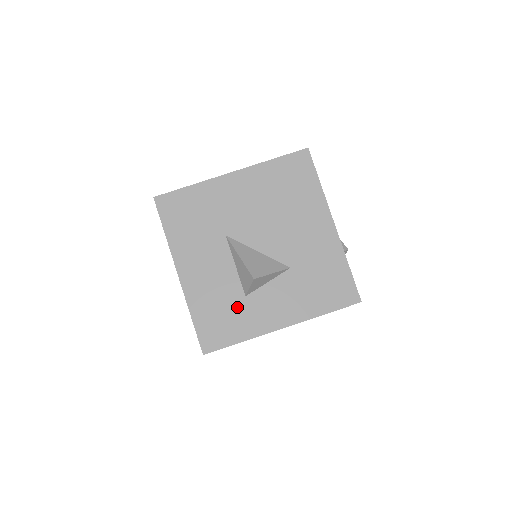
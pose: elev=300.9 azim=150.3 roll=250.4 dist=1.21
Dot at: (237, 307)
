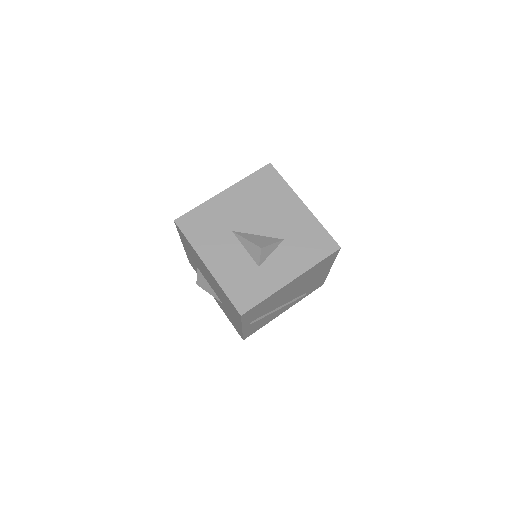
Dot at: (255, 276)
